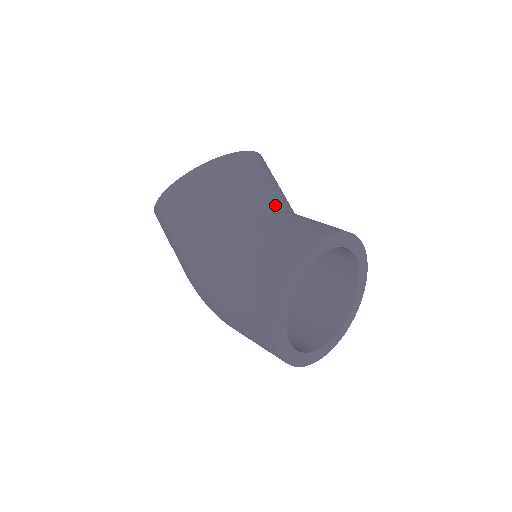
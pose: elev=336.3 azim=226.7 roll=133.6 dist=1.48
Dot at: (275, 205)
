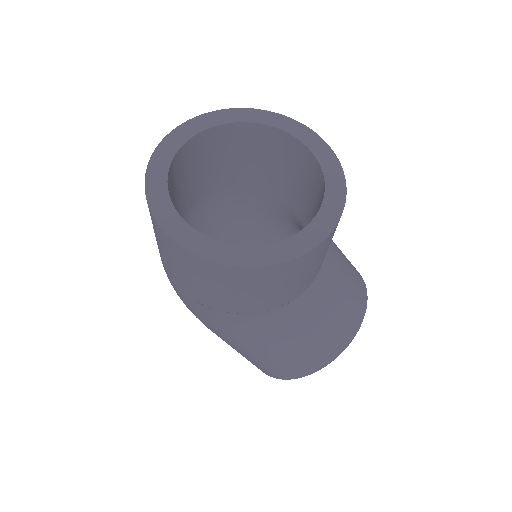
Dot at: occluded
